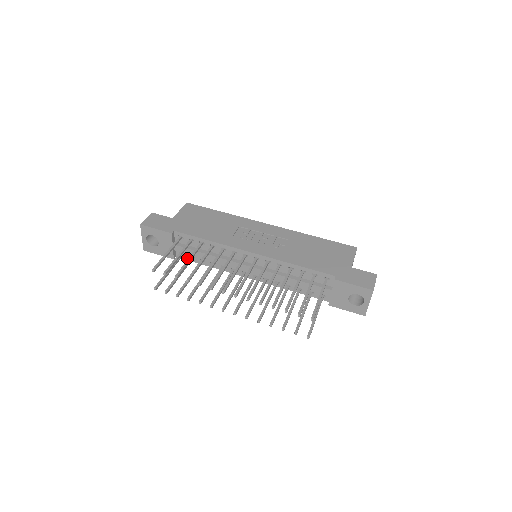
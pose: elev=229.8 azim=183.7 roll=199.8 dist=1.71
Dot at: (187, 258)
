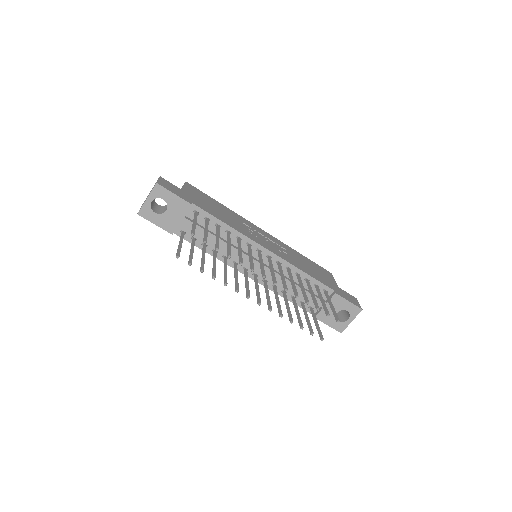
Dot at: (187, 238)
